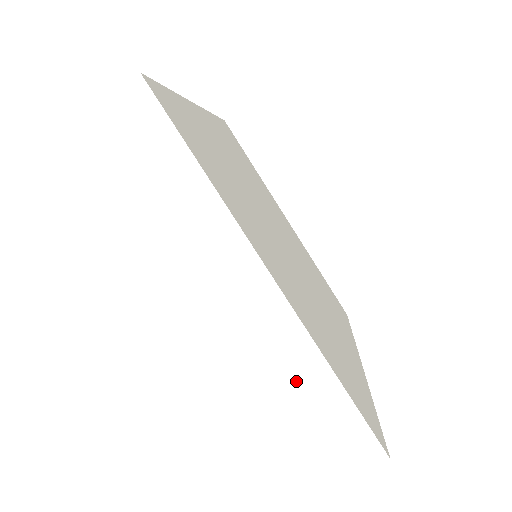
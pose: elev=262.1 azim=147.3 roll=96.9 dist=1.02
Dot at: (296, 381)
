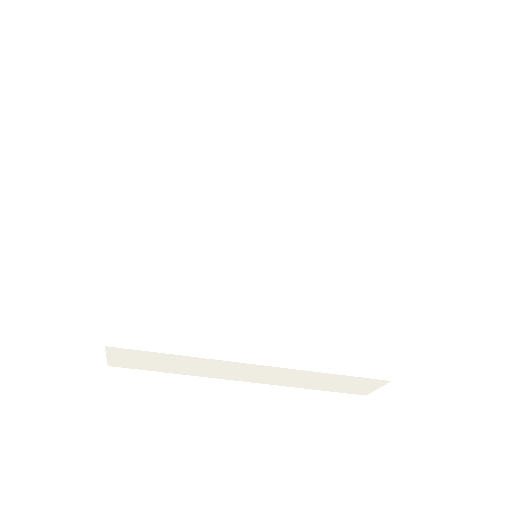
Dot at: (312, 379)
